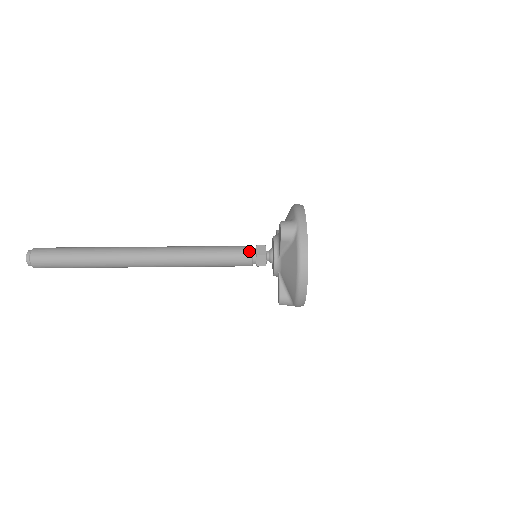
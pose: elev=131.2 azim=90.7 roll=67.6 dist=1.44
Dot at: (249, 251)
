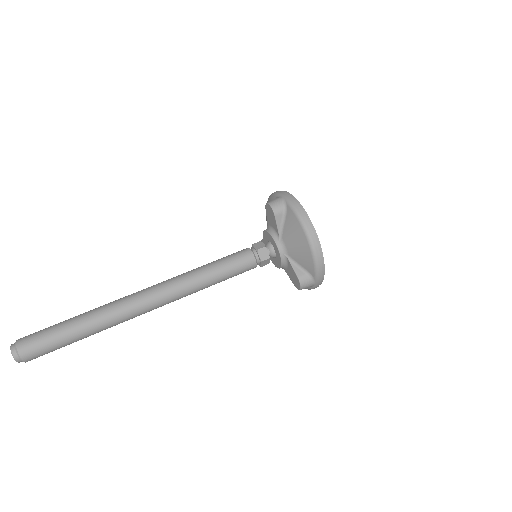
Dot at: (248, 250)
